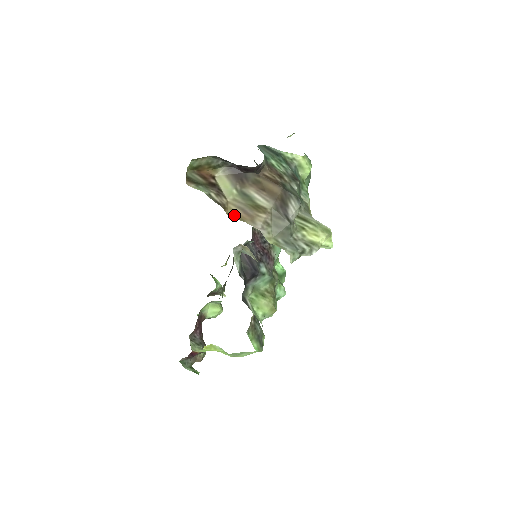
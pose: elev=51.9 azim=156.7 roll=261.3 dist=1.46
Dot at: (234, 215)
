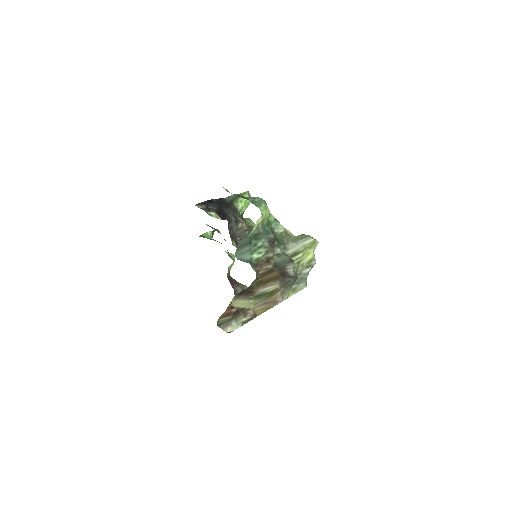
Dot at: (262, 311)
